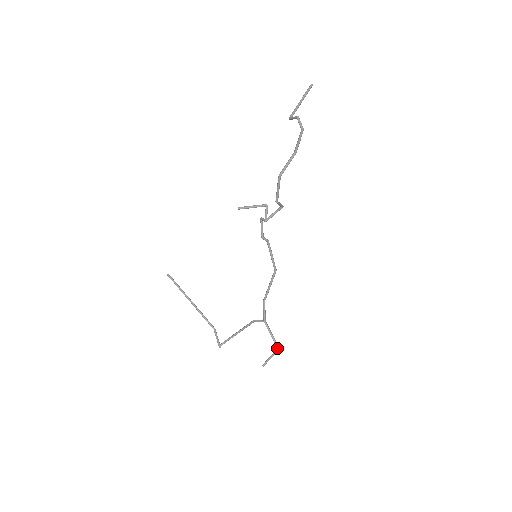
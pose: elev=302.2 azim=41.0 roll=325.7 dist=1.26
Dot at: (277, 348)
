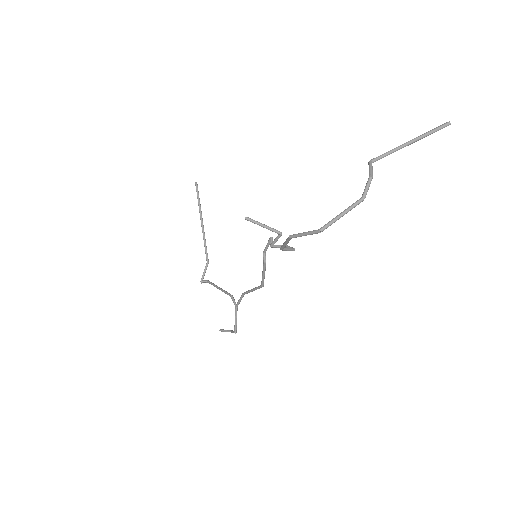
Dot at: (235, 333)
